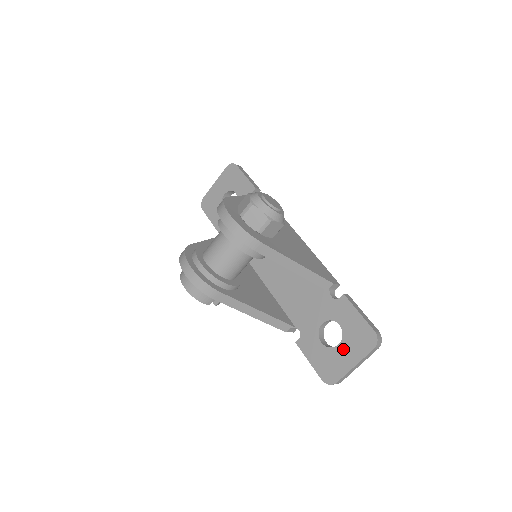
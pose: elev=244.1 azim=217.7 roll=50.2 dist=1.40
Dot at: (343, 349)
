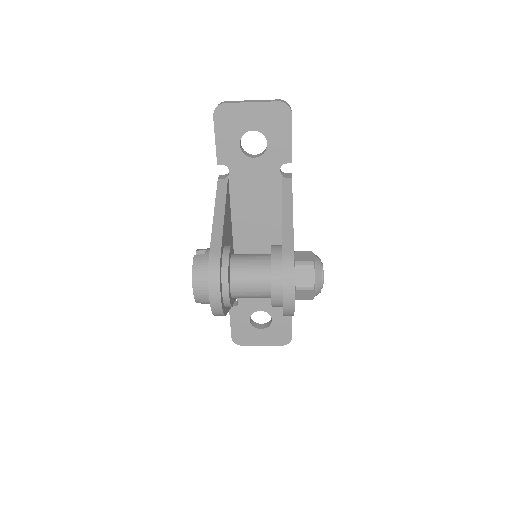
Dot at: (262, 333)
